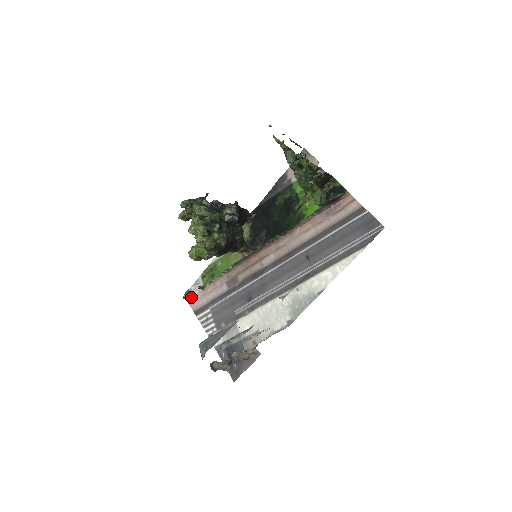
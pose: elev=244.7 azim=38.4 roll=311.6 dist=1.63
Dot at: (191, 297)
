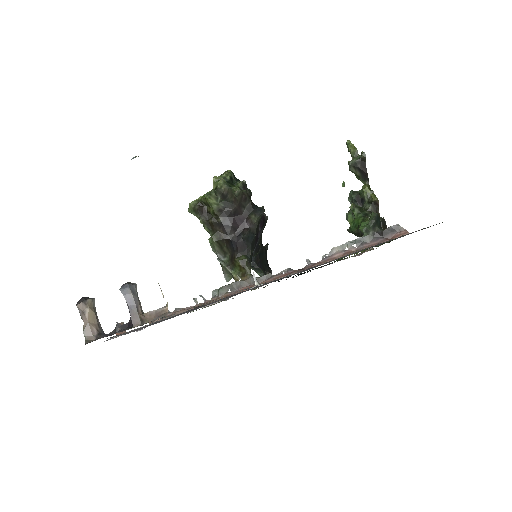
Dot at: occluded
